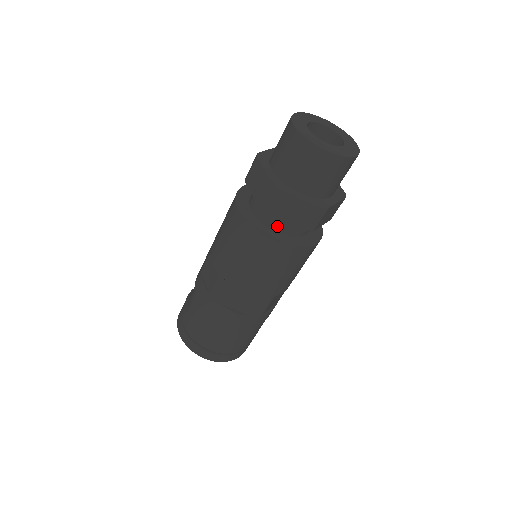
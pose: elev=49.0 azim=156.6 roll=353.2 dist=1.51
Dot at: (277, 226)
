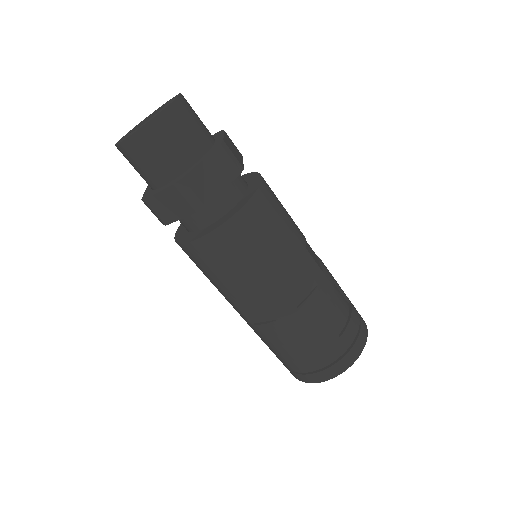
Dot at: (192, 226)
